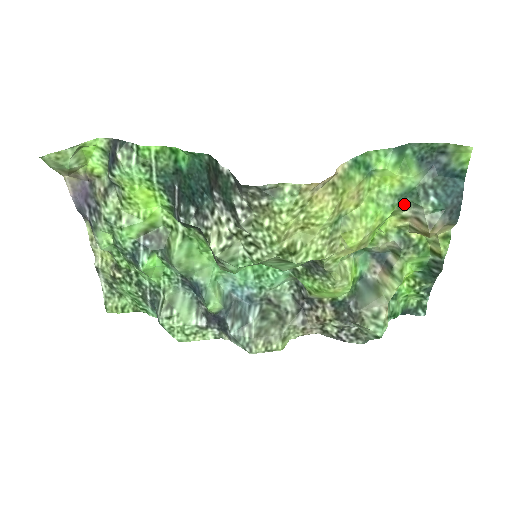
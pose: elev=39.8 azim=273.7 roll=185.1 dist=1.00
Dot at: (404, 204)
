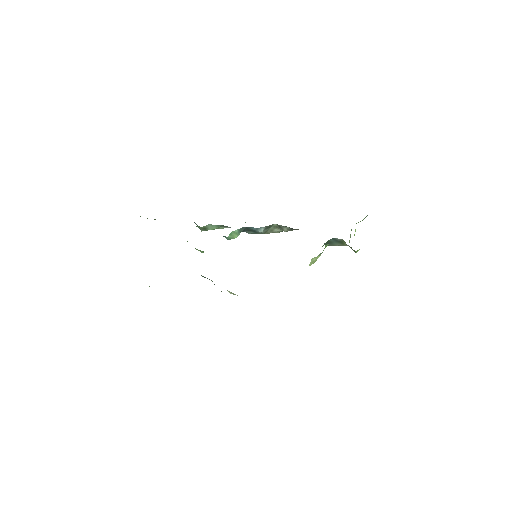
Dot at: occluded
